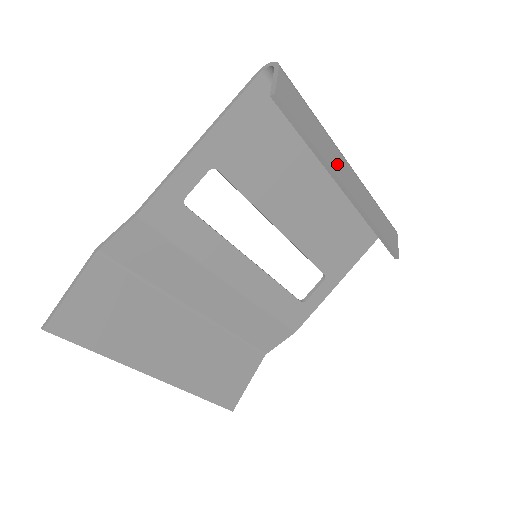
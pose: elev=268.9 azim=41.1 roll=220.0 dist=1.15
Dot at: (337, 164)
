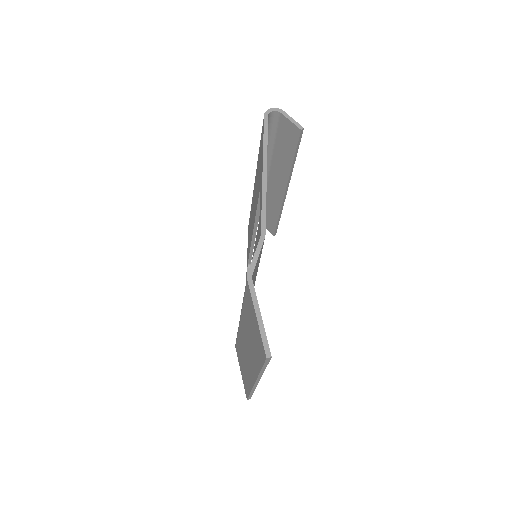
Dot at: occluded
